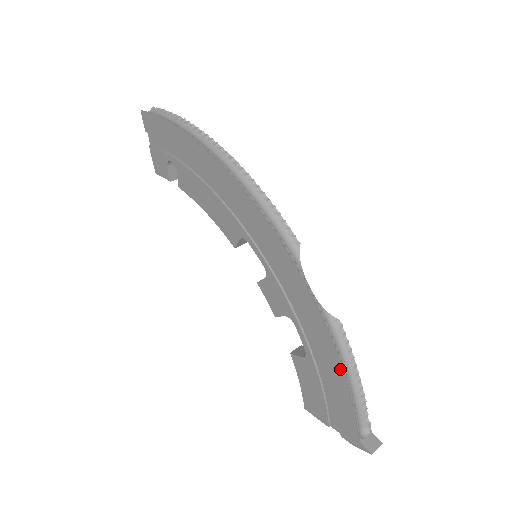
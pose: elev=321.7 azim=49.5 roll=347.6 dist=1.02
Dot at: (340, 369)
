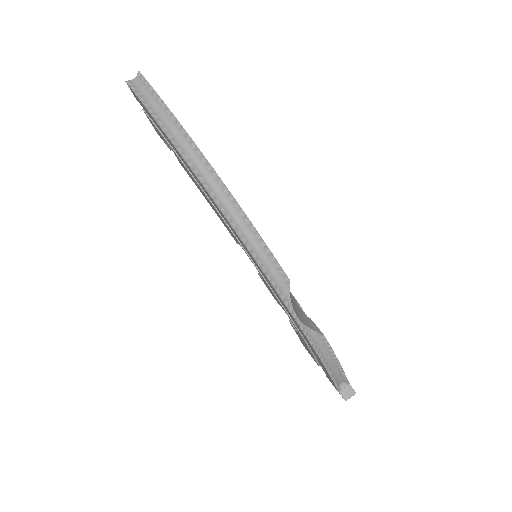
Dot at: (322, 363)
